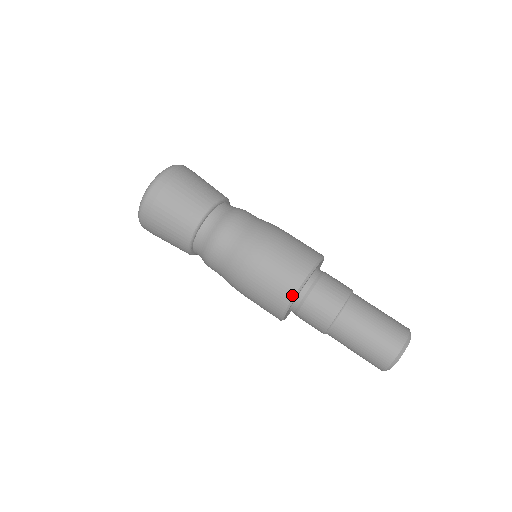
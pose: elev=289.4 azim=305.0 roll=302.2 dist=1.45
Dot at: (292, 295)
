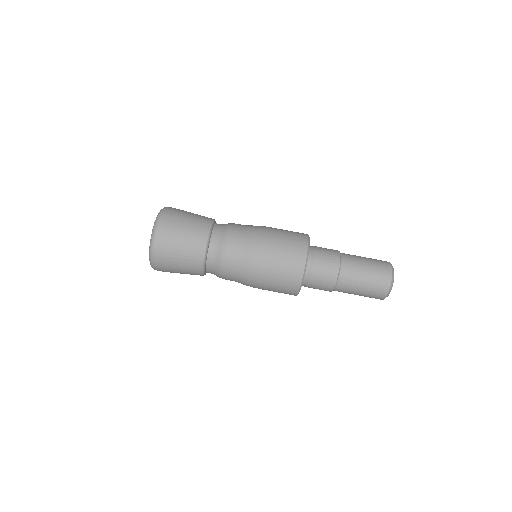
Dot at: (296, 293)
